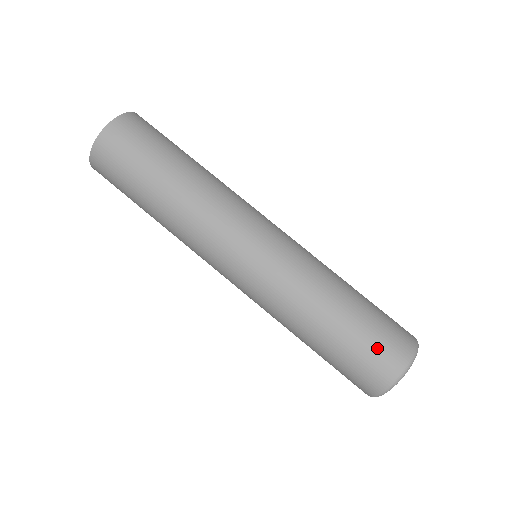
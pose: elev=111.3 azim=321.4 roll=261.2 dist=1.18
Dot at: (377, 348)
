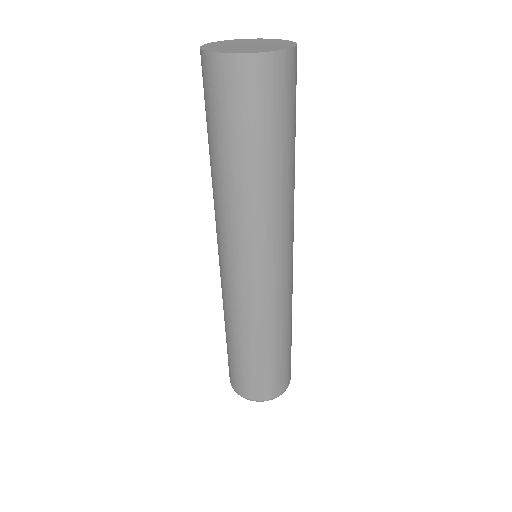
Dot at: (256, 382)
